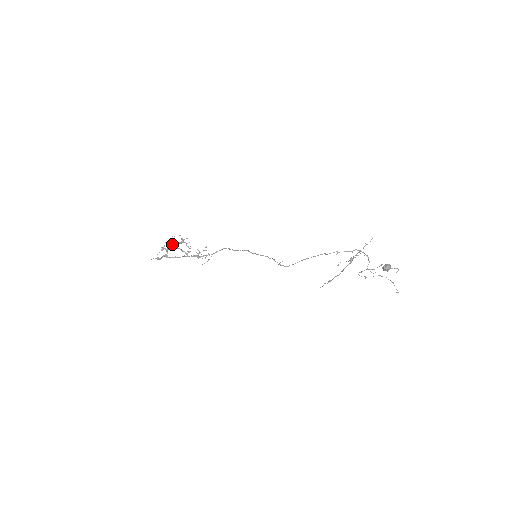
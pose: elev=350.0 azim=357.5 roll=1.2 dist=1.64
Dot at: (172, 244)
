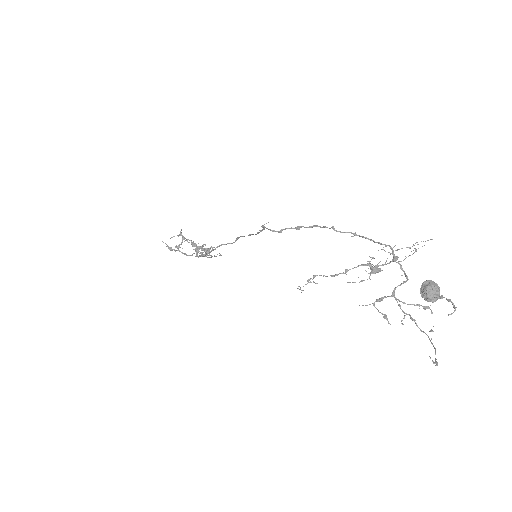
Dot at: (195, 245)
